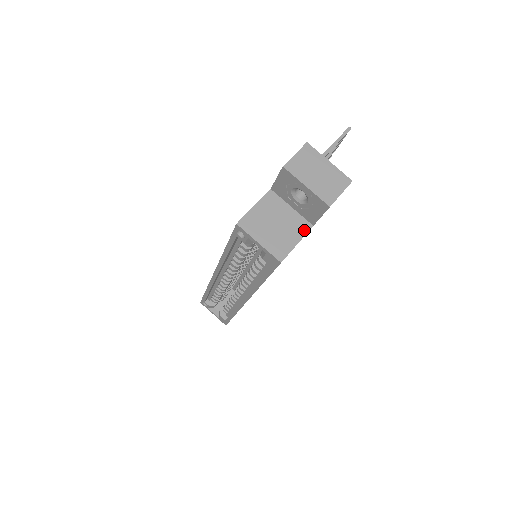
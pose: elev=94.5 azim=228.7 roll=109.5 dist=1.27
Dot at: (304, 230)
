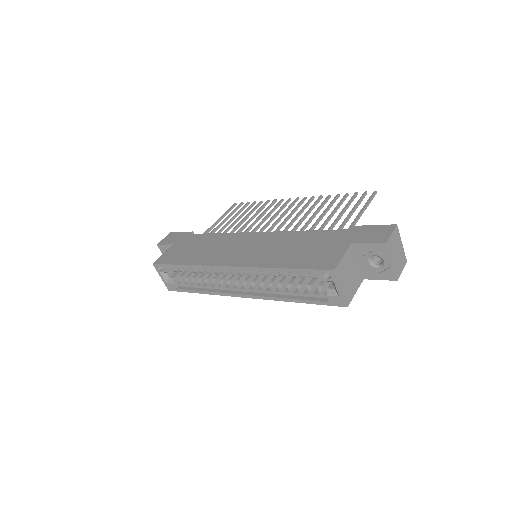
Dot at: (360, 282)
